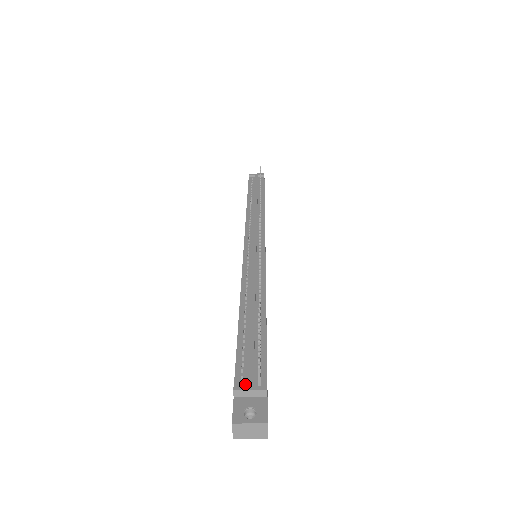
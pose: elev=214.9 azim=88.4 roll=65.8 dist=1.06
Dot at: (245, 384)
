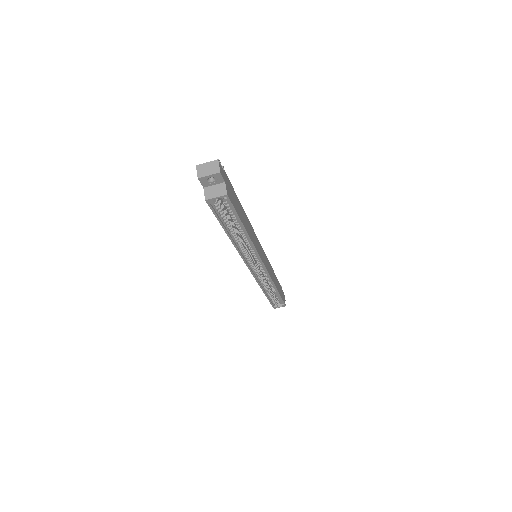
Dot at: occluded
